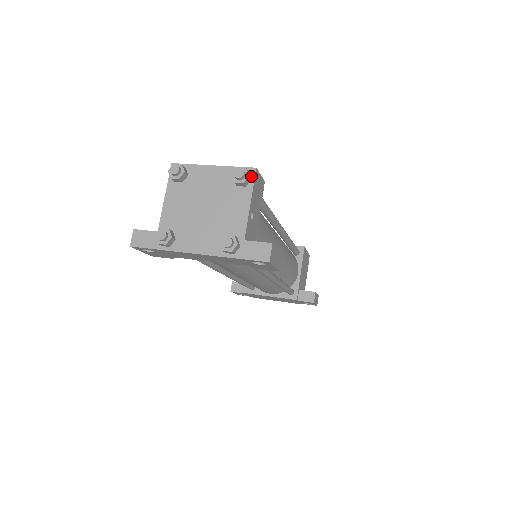
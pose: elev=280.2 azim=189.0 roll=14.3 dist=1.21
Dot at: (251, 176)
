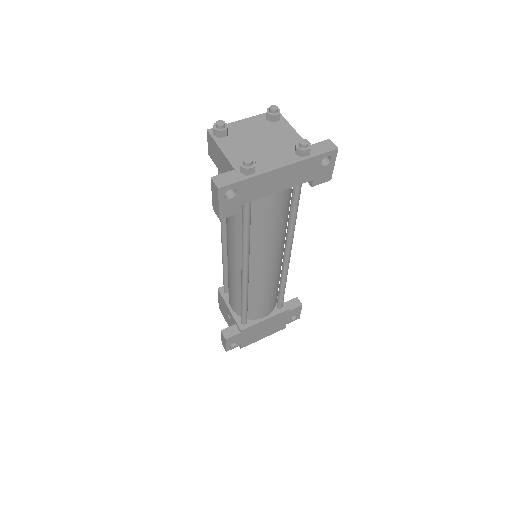
Dot at: occluded
